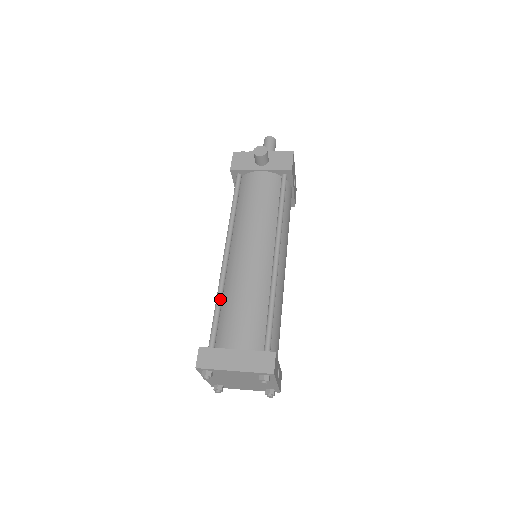
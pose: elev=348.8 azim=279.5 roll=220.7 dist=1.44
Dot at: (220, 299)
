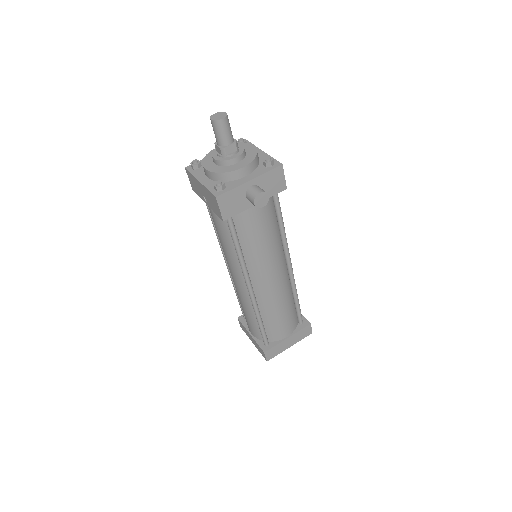
Dot at: (261, 319)
